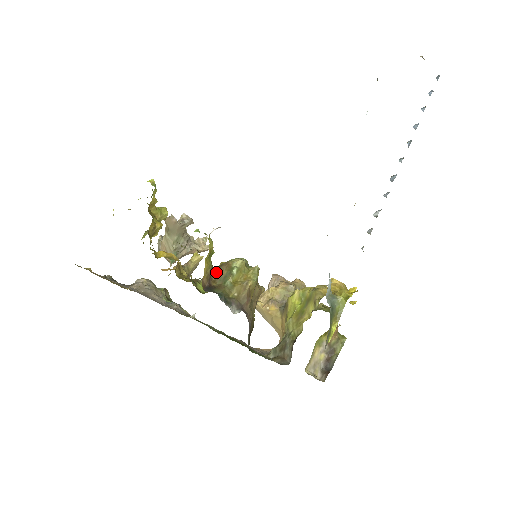
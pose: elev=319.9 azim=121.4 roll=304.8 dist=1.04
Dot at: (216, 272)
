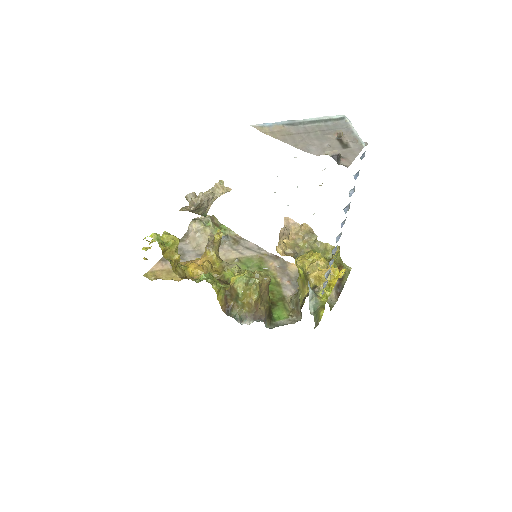
Dot at: (229, 295)
